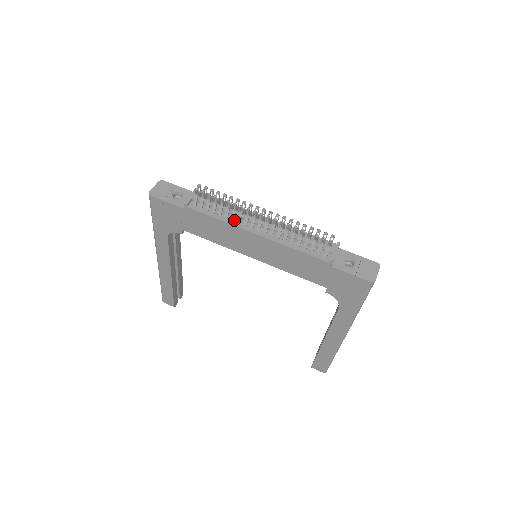
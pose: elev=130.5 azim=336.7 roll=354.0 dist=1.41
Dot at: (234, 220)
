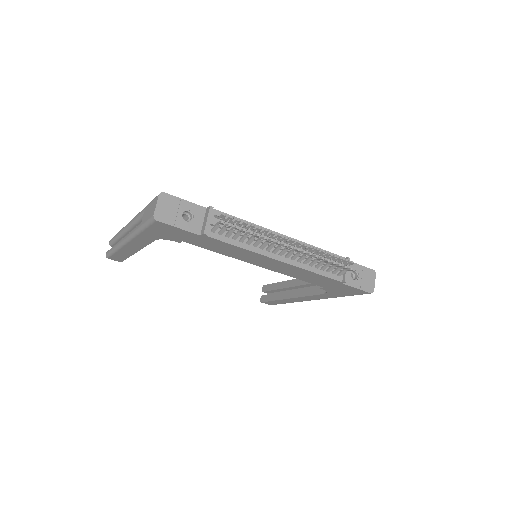
Dot at: (256, 246)
